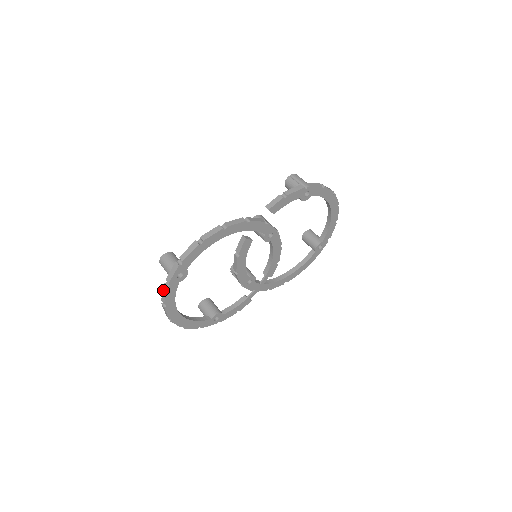
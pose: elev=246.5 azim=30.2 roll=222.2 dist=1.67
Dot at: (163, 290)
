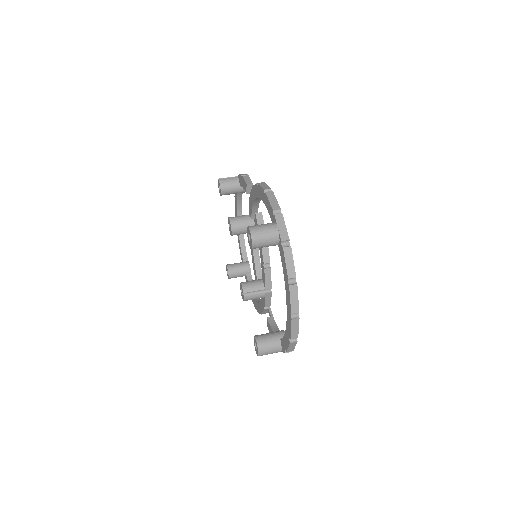
Dot at: (286, 258)
